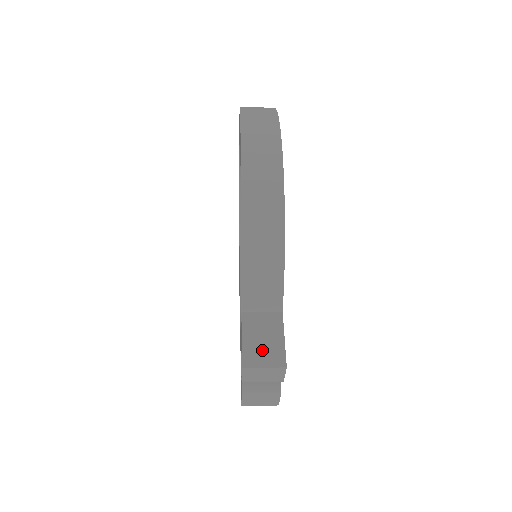
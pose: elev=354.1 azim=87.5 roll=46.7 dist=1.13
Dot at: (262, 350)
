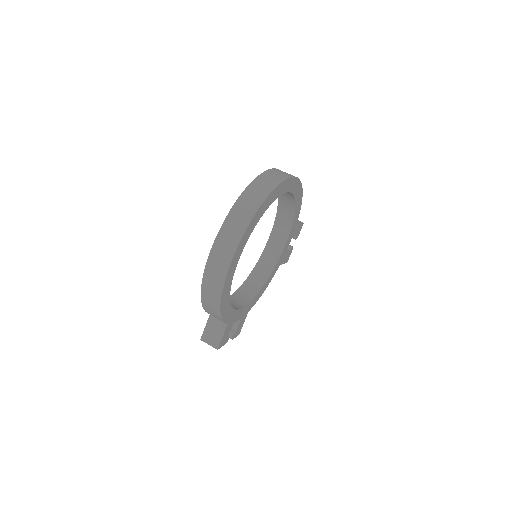
Dot at: (211, 337)
